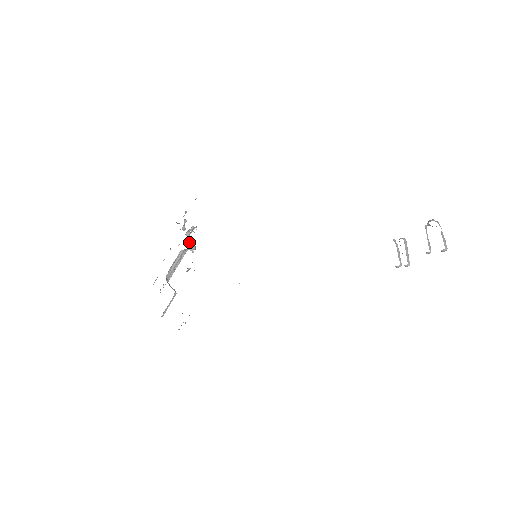
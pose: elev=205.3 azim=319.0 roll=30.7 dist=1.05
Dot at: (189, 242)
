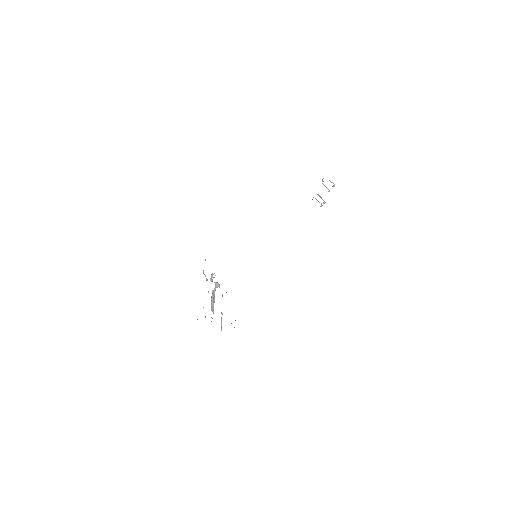
Dot at: occluded
